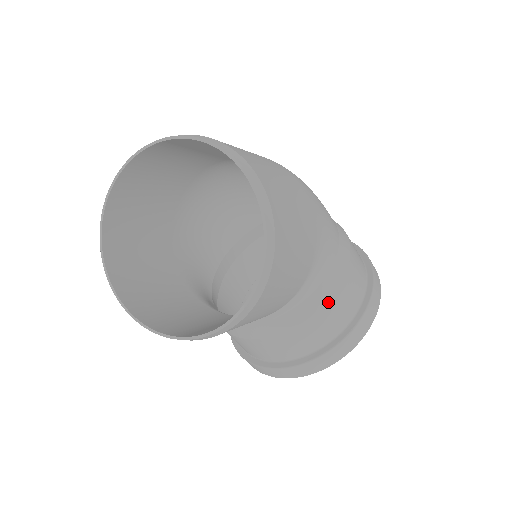
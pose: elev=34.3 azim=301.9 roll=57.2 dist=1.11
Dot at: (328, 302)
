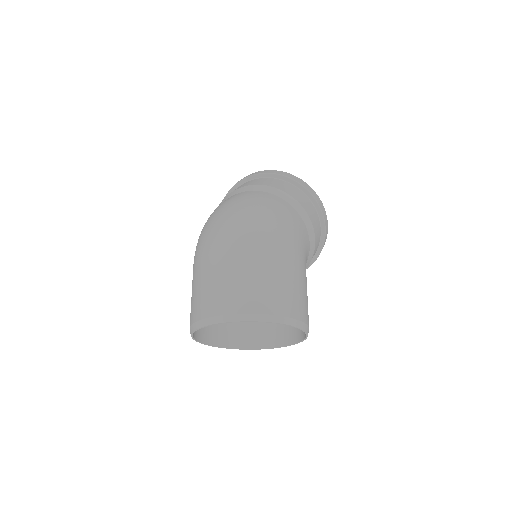
Dot at: occluded
